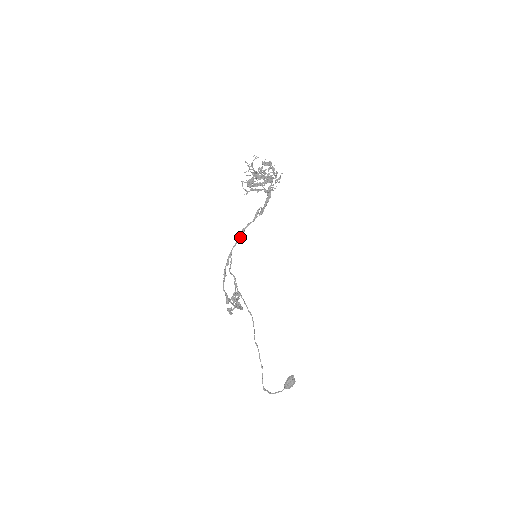
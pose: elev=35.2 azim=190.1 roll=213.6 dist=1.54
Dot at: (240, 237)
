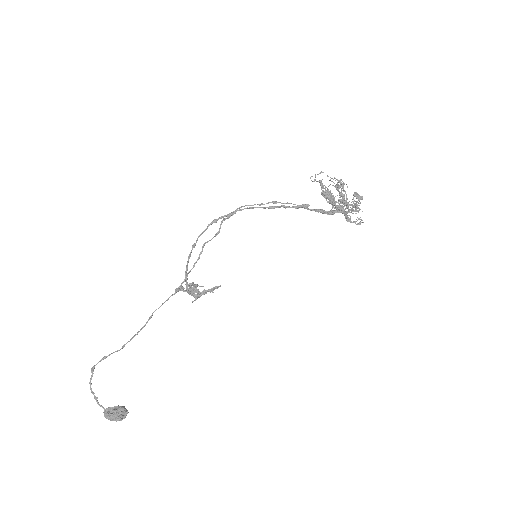
Dot at: (265, 207)
